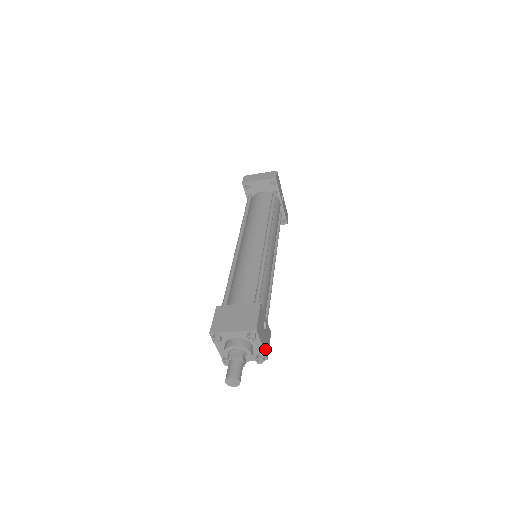
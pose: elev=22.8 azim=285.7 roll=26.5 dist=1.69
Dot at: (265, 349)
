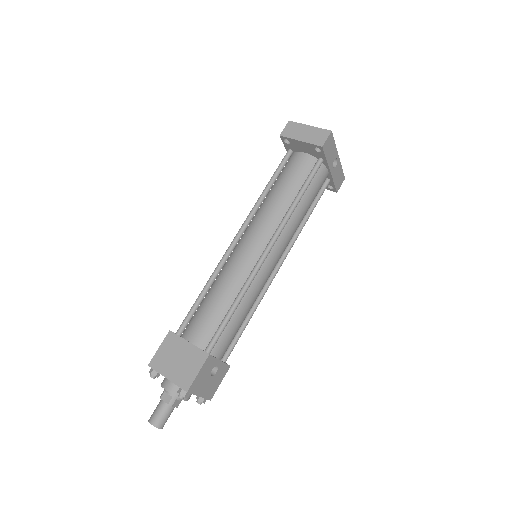
Dot at: (207, 394)
